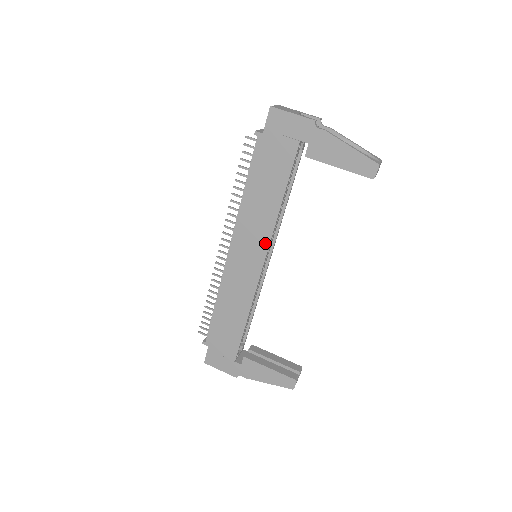
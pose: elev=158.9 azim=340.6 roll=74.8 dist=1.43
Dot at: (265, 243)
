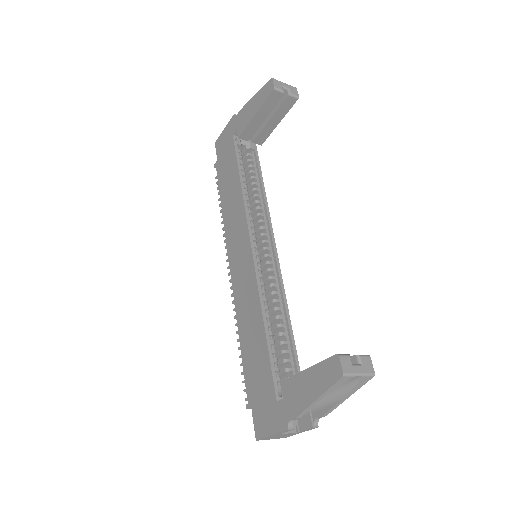
Dot at: (245, 227)
